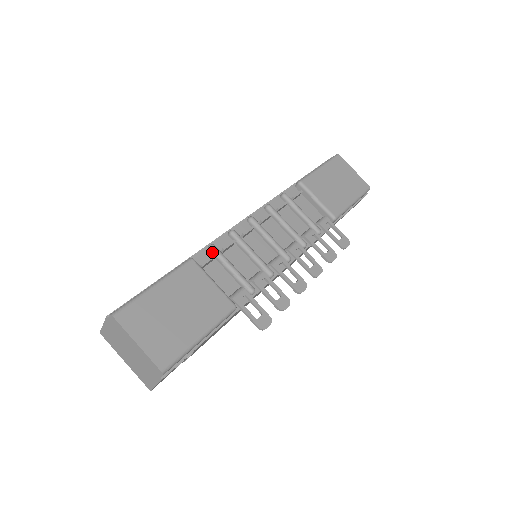
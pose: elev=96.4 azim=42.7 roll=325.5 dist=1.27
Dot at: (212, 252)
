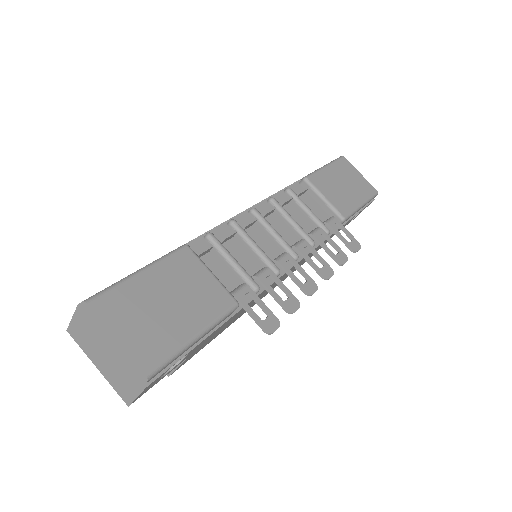
Dot at: (209, 241)
